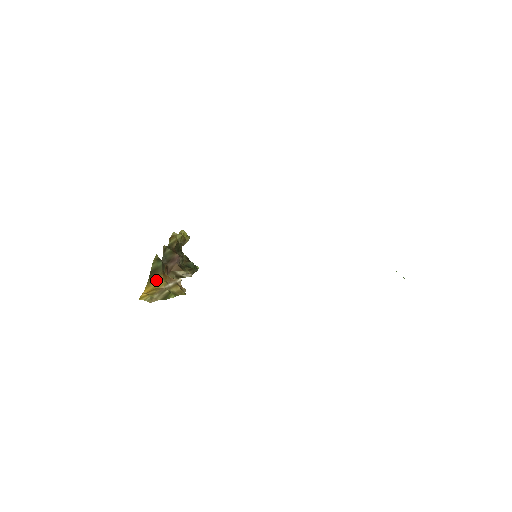
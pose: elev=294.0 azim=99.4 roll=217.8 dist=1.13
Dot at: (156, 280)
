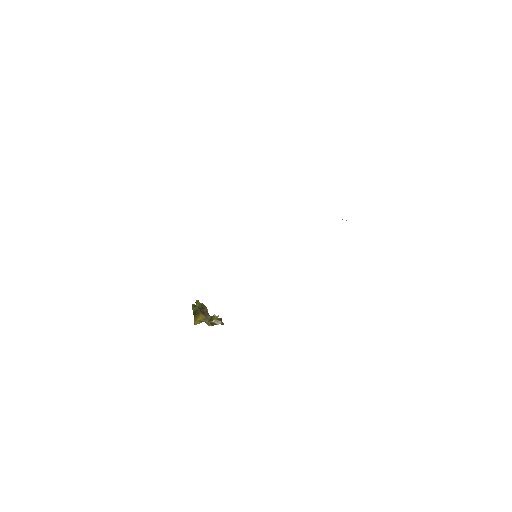
Dot at: (199, 317)
